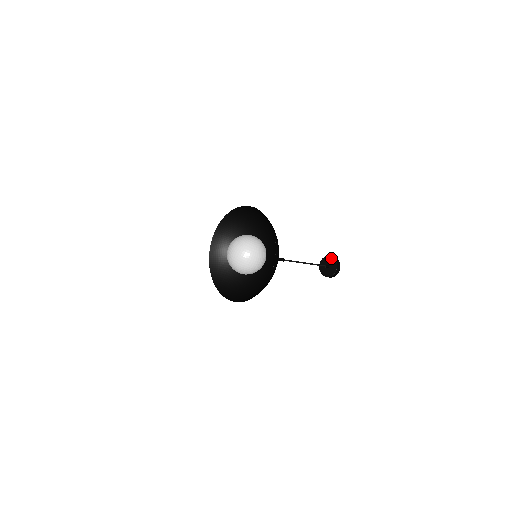
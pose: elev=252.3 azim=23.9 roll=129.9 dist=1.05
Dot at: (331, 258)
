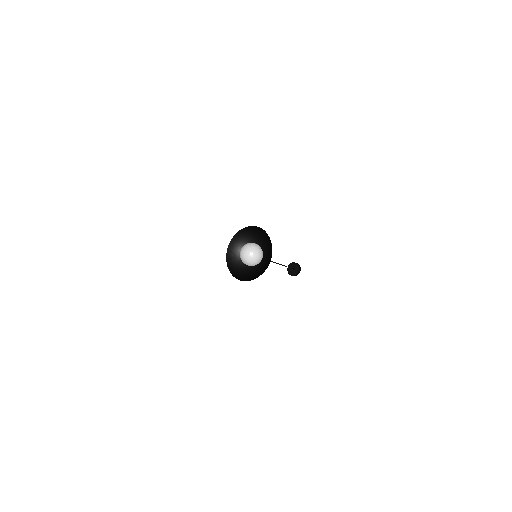
Dot at: (291, 264)
